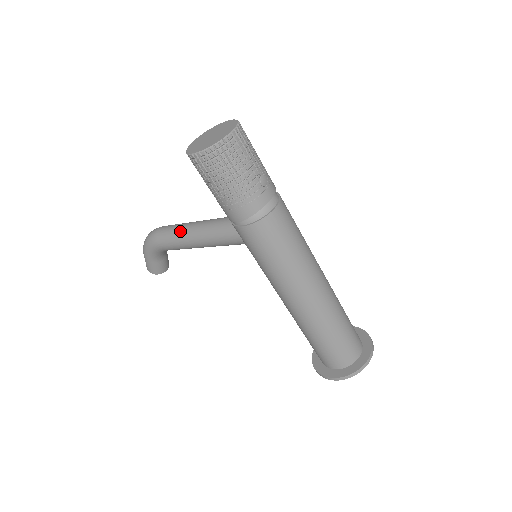
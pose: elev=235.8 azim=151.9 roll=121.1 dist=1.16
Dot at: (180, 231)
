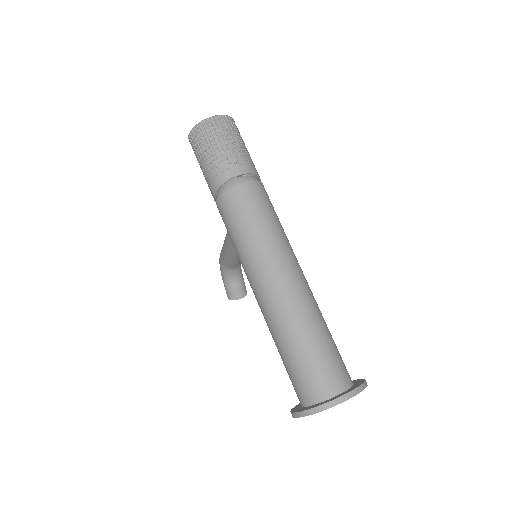
Dot at: occluded
